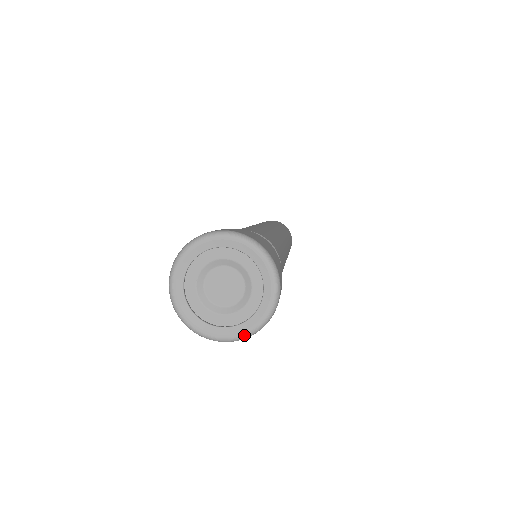
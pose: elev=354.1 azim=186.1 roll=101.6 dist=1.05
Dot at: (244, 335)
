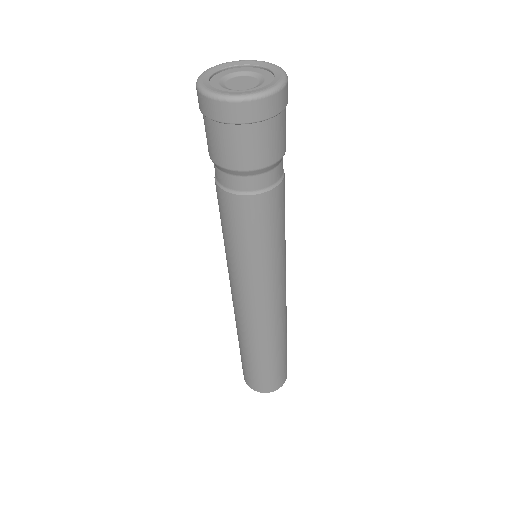
Dot at: (279, 83)
